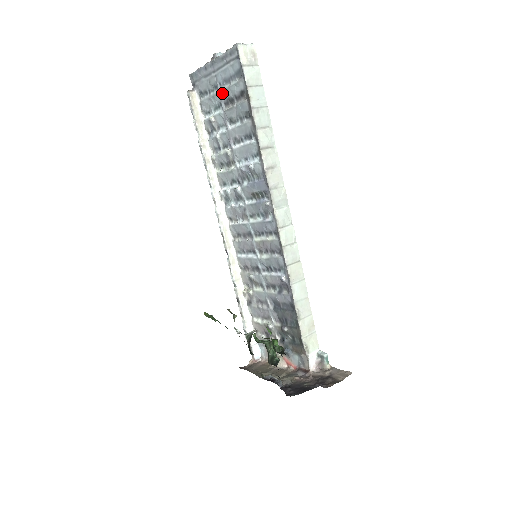
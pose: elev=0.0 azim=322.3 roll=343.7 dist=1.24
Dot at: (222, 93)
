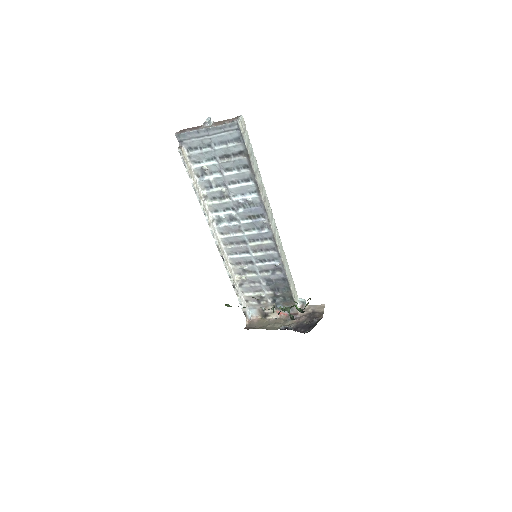
Dot at: (218, 151)
